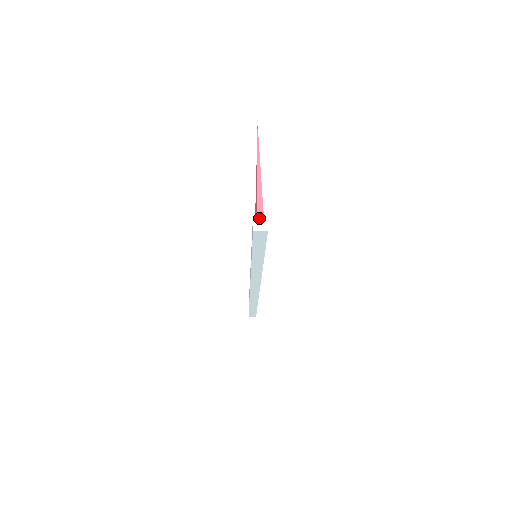
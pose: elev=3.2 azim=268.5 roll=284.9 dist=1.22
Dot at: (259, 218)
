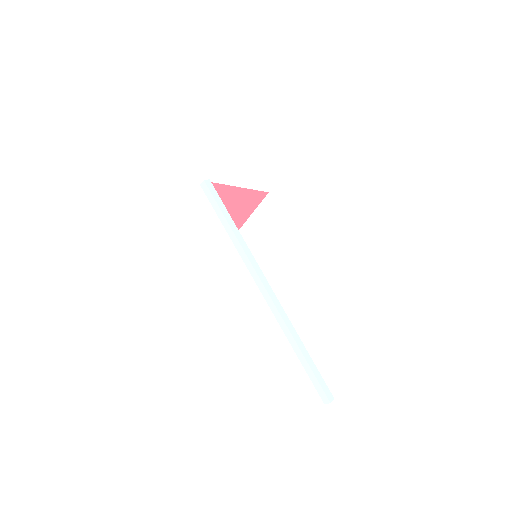
Dot at: occluded
